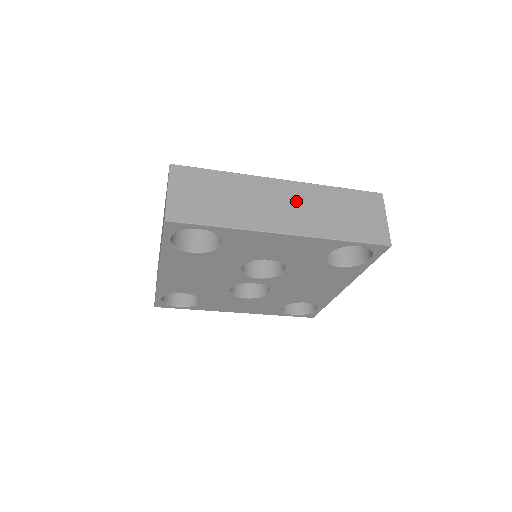
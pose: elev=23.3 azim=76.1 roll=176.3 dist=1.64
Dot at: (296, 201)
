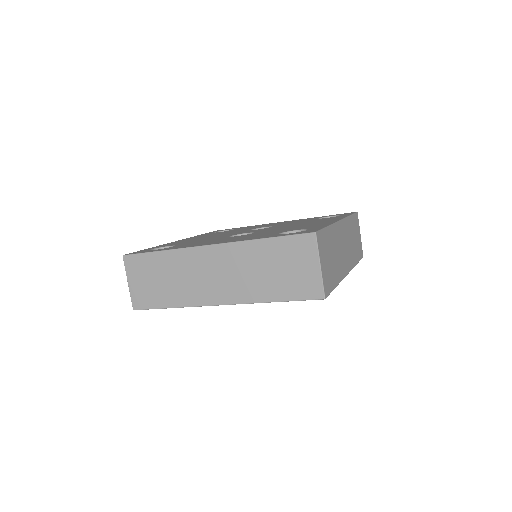
Dot at: (225, 267)
